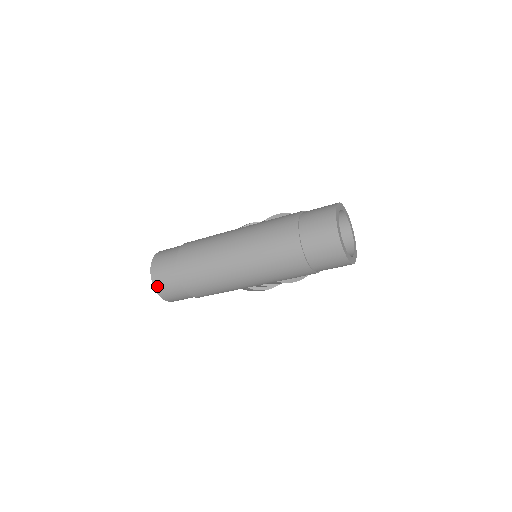
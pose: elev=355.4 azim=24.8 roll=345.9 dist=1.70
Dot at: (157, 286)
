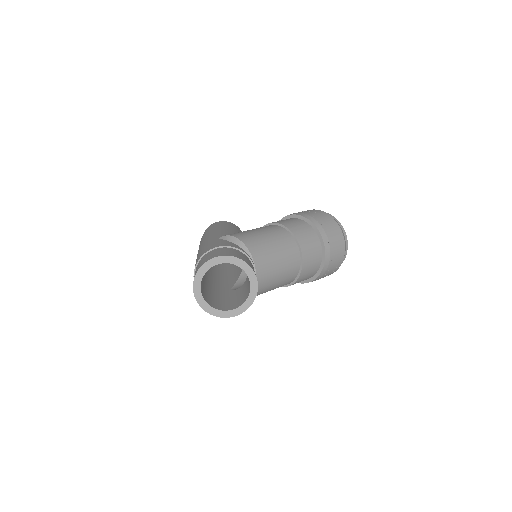
Dot at: occluded
